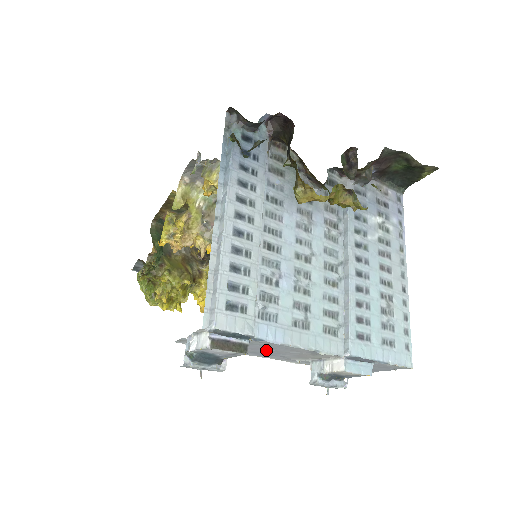
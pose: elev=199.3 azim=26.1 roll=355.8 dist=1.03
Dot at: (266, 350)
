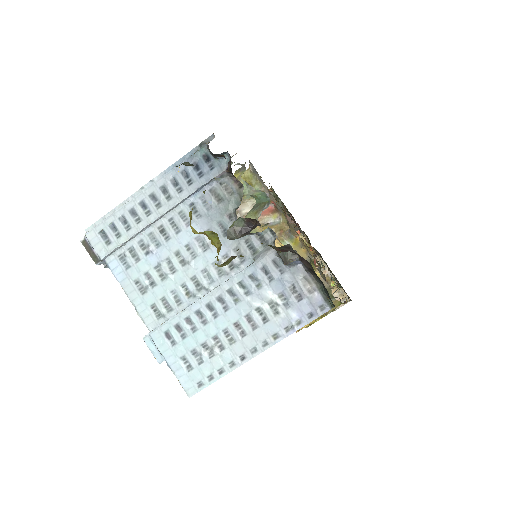
Dot at: occluded
